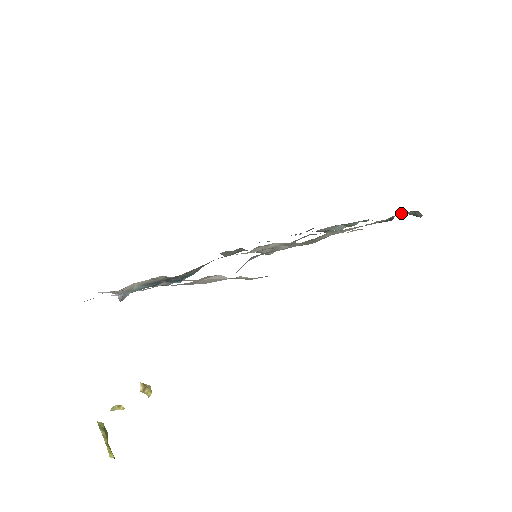
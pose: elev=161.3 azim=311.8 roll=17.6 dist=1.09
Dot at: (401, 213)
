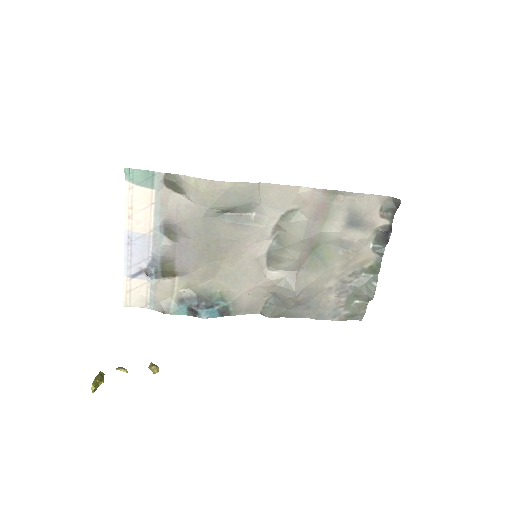
Dot at: (383, 208)
